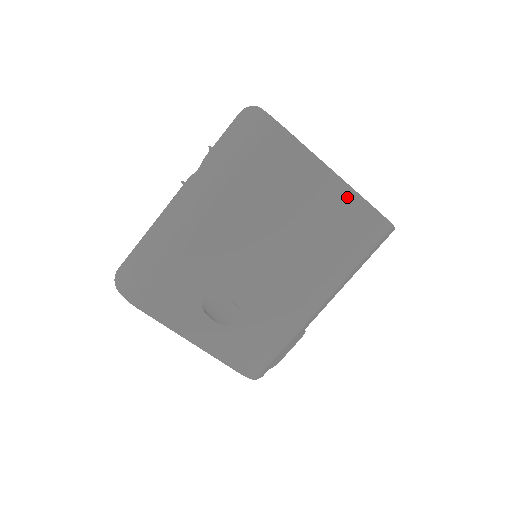
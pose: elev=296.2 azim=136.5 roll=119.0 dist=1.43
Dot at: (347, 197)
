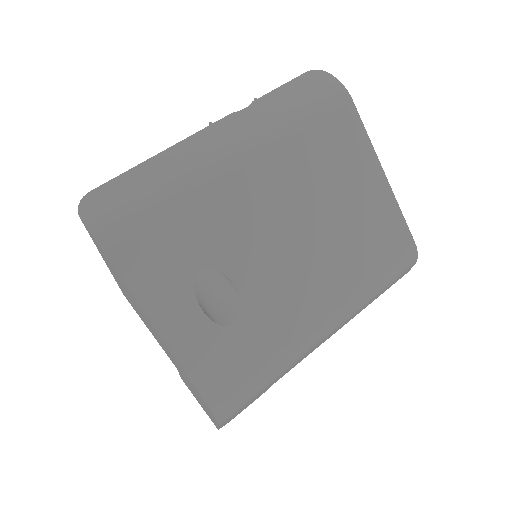
Dot at: (389, 207)
